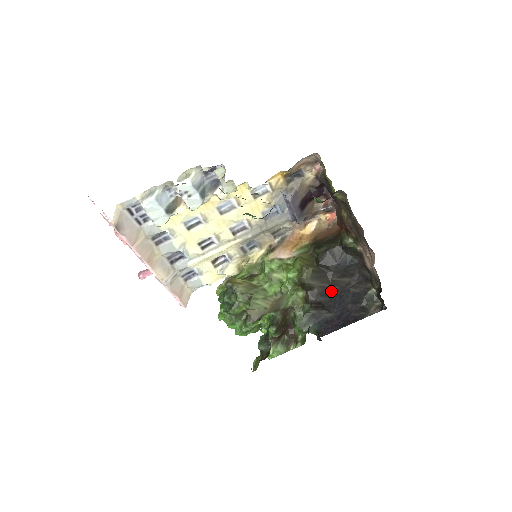
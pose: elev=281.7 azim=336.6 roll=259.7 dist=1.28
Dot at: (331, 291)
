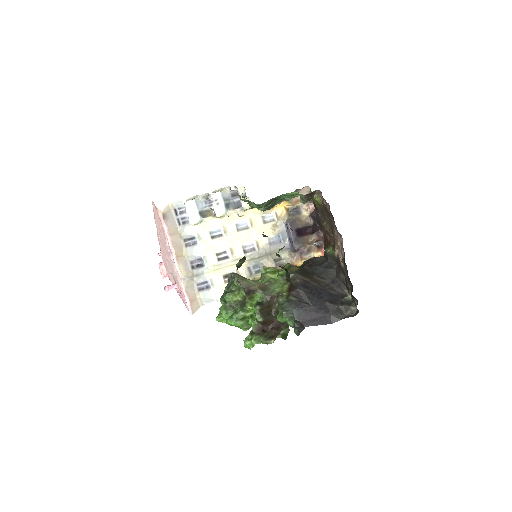
Dot at: (311, 286)
